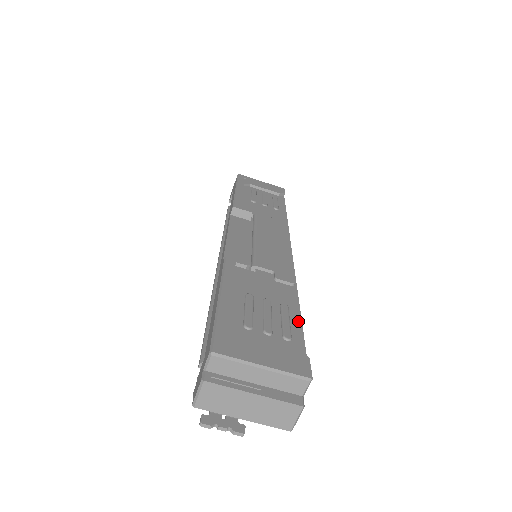
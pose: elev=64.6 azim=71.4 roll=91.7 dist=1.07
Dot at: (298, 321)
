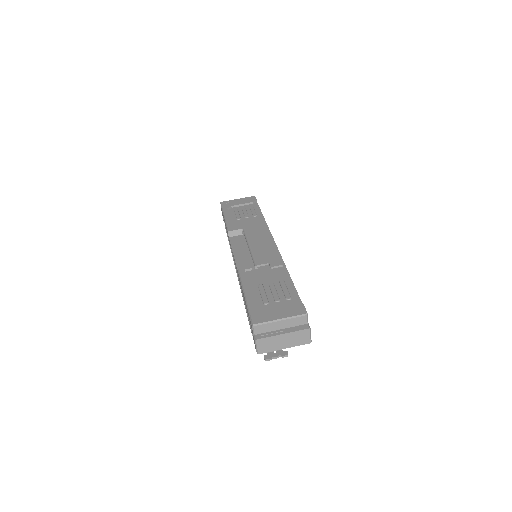
Dot at: (292, 286)
